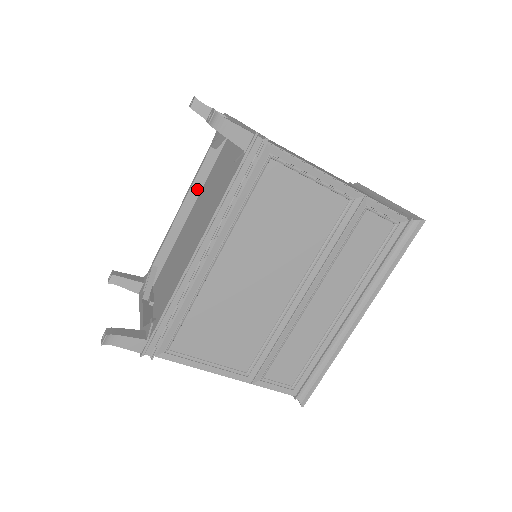
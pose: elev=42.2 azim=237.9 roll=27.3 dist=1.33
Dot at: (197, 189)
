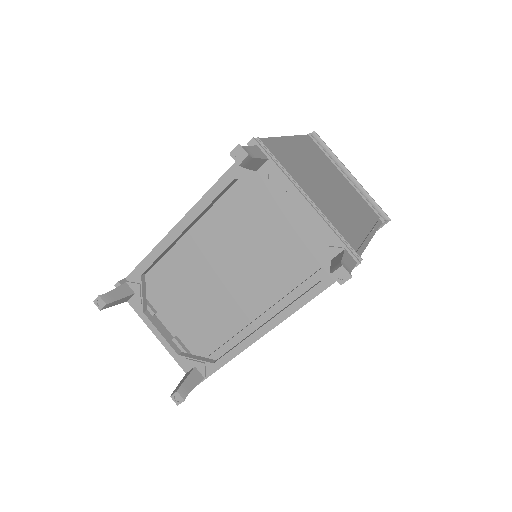
Dot at: (205, 211)
